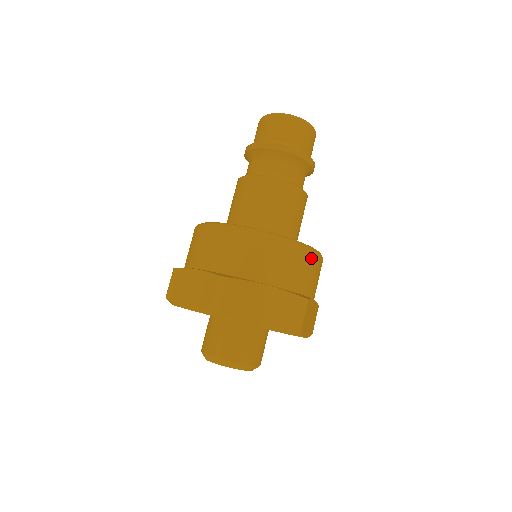
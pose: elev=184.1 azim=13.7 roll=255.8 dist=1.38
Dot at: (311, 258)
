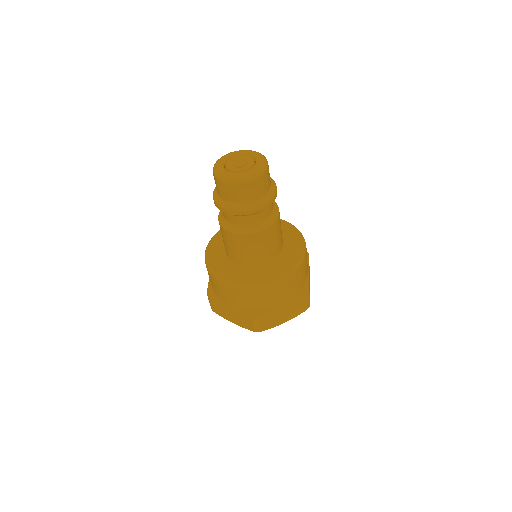
Dot at: (257, 291)
